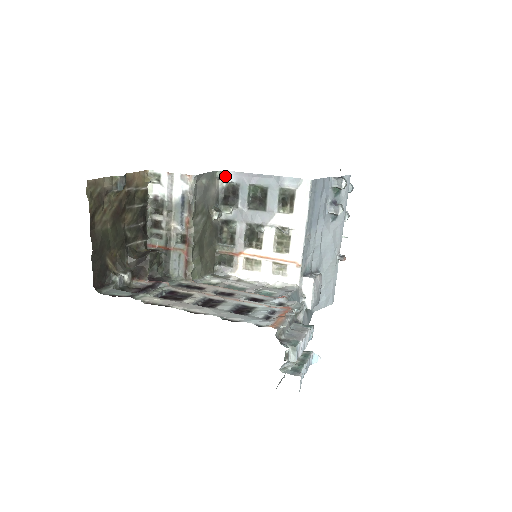
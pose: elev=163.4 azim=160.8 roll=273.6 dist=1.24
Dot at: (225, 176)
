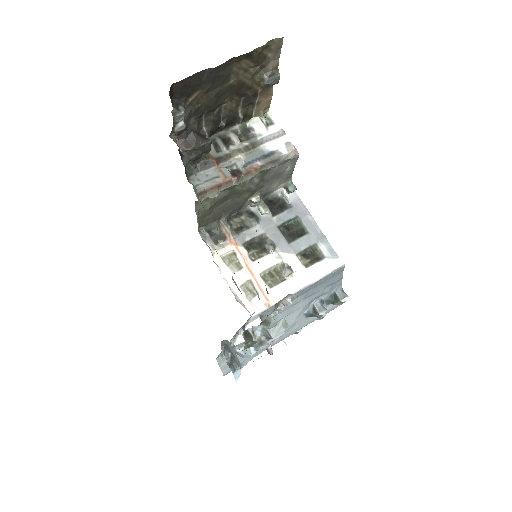
Dot at: (293, 189)
